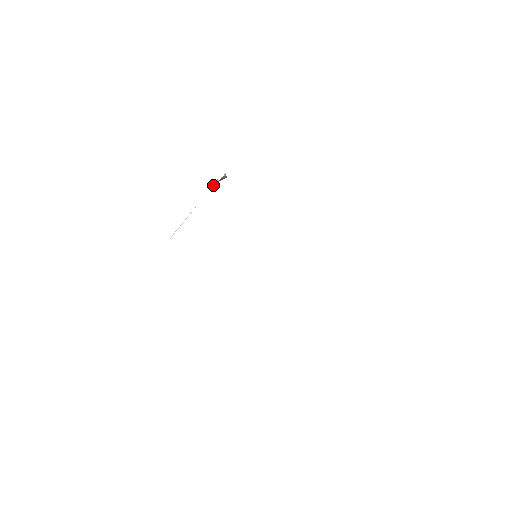
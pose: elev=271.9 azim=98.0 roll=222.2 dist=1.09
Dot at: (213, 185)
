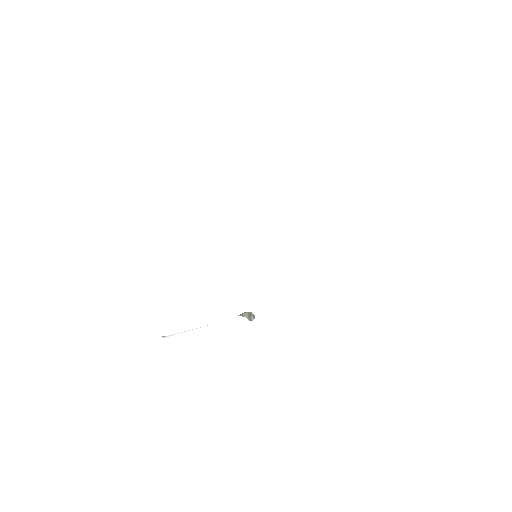
Dot at: (239, 315)
